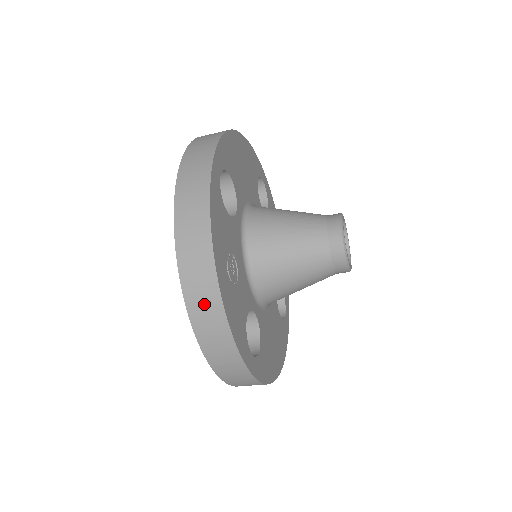
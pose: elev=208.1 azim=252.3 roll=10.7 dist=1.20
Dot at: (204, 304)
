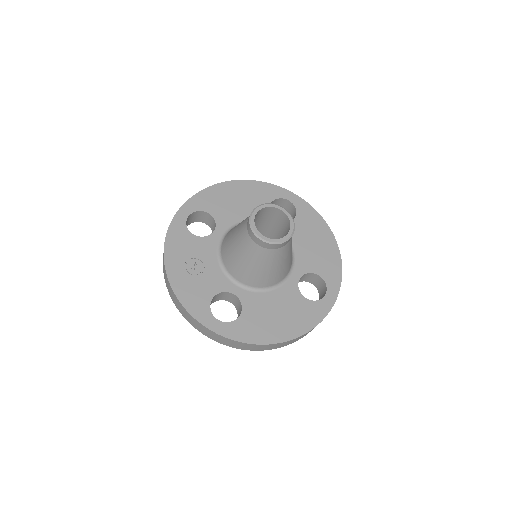
Dot at: (170, 291)
